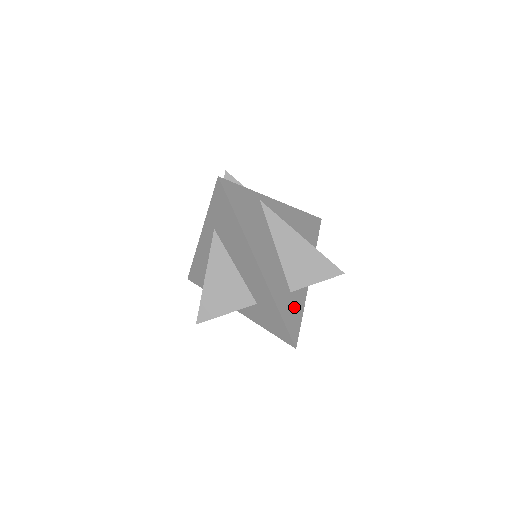
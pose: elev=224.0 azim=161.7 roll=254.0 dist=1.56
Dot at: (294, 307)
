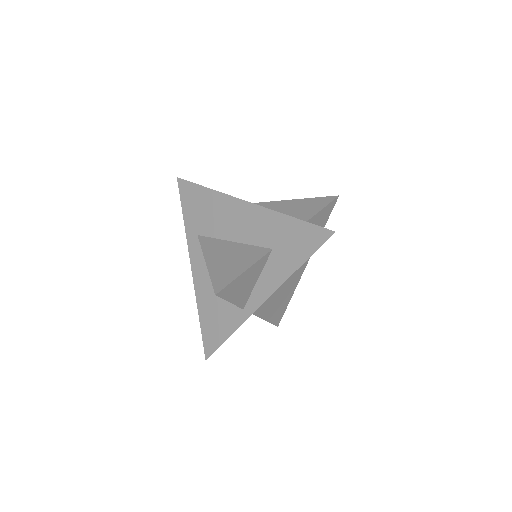
Dot at: occluded
